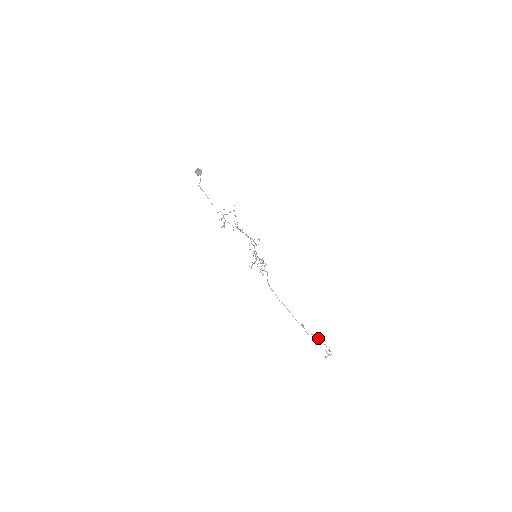
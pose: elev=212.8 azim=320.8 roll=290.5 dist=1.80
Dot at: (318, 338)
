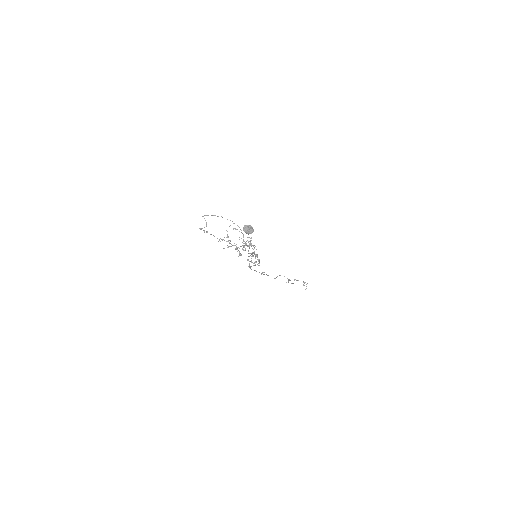
Dot at: occluded
